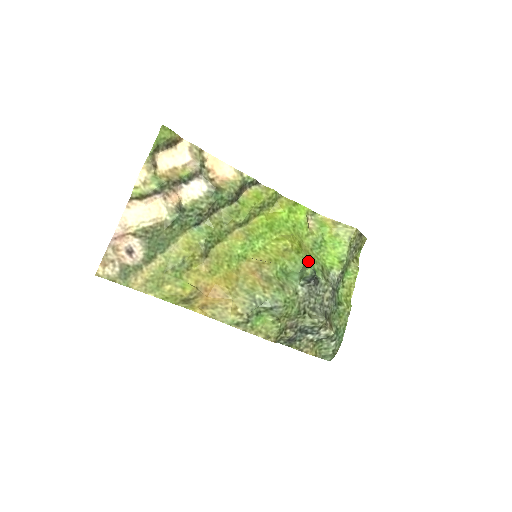
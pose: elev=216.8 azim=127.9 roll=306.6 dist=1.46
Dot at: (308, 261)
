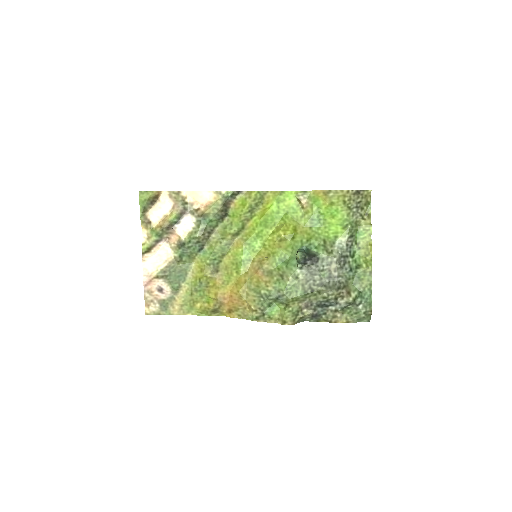
Dot at: (305, 242)
